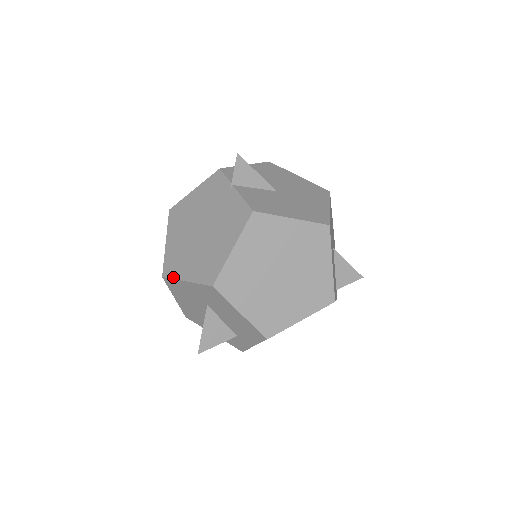
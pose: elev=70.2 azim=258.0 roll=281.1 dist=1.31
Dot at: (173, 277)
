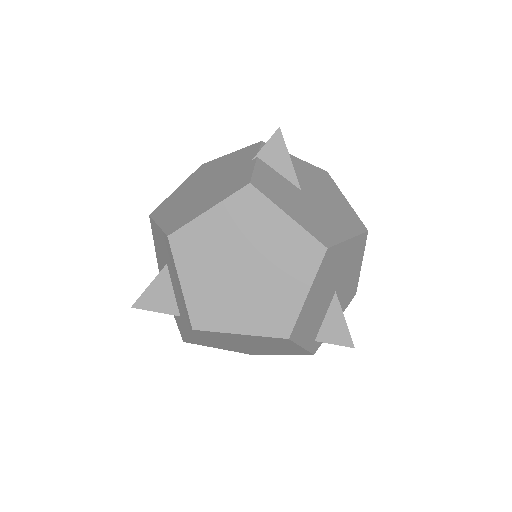
Dot at: (154, 218)
